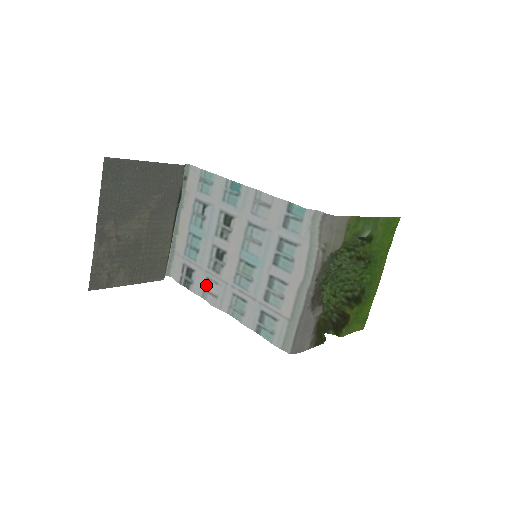
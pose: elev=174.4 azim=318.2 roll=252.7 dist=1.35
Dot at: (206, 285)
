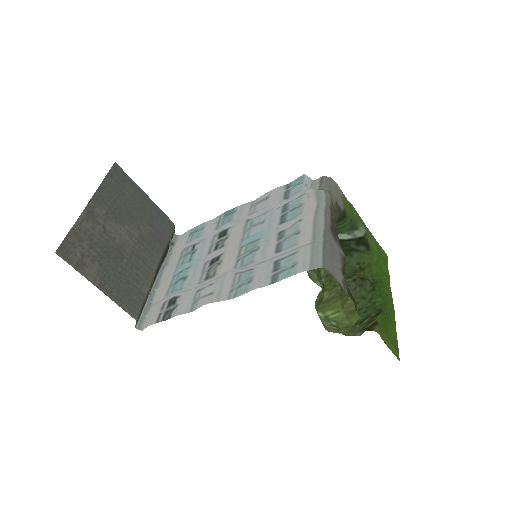
Dot at: (196, 296)
